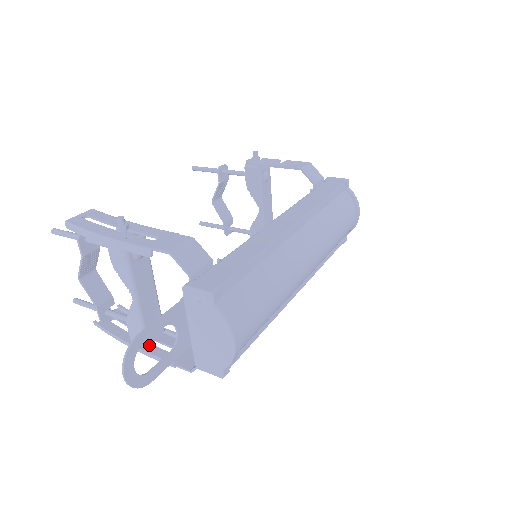
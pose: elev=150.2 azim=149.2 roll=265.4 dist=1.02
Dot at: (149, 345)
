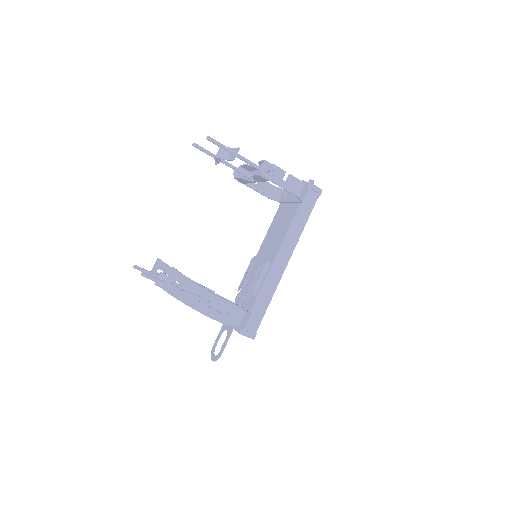
Dot at: occluded
